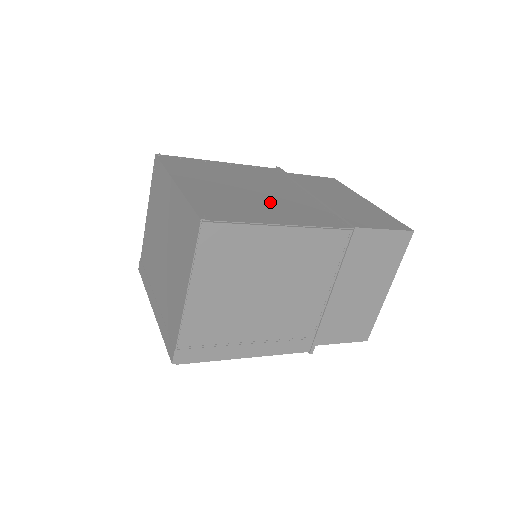
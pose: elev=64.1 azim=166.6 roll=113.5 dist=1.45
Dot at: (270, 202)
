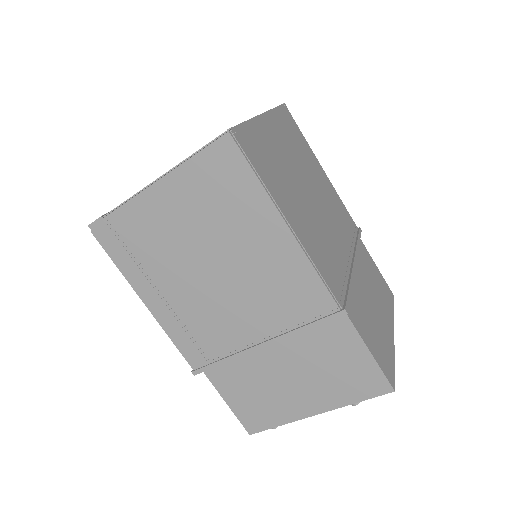
Dot at: (309, 213)
